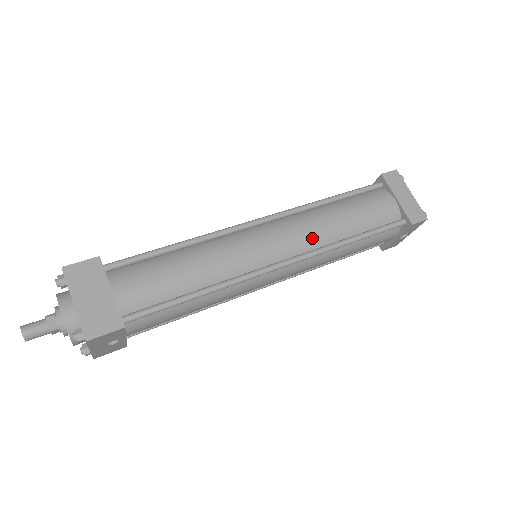
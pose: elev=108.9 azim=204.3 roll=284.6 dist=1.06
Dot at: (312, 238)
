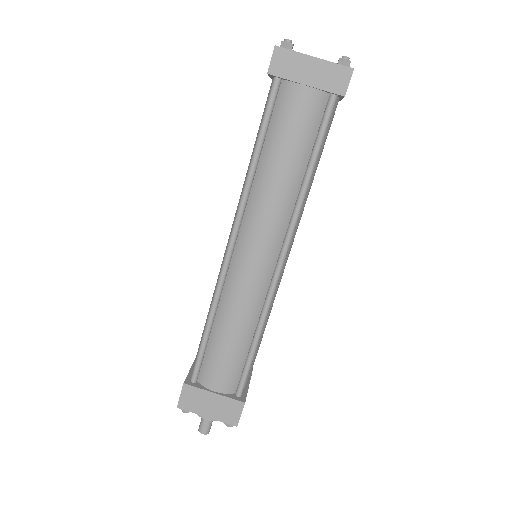
Dot at: (279, 218)
